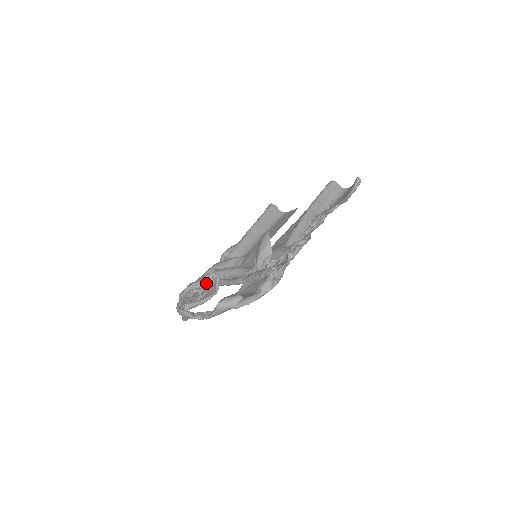
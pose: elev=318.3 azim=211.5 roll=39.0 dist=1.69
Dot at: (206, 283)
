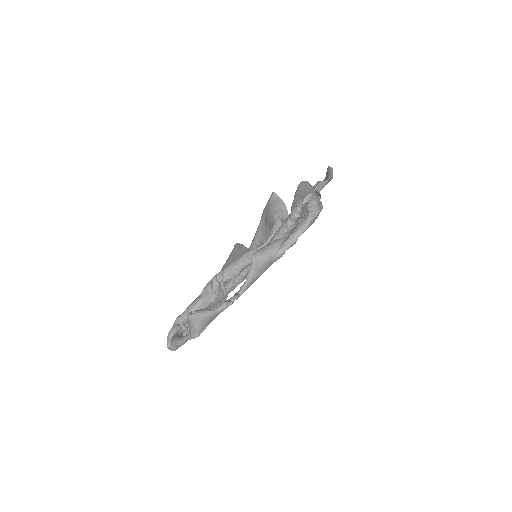
Dot at: (205, 299)
